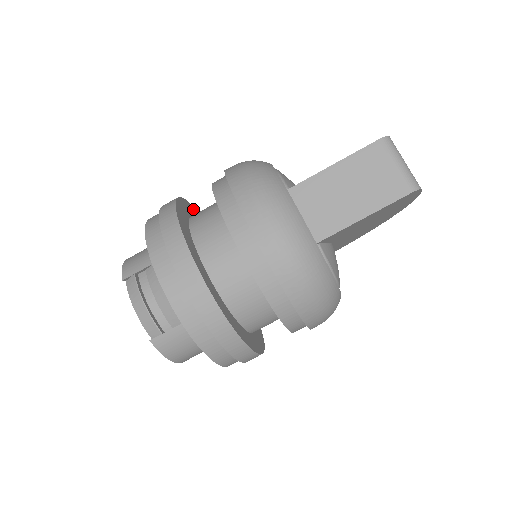
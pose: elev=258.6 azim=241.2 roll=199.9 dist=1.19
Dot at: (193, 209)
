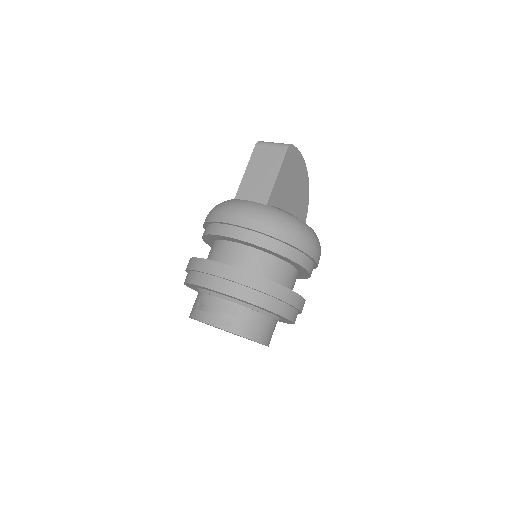
Dot at: occluded
